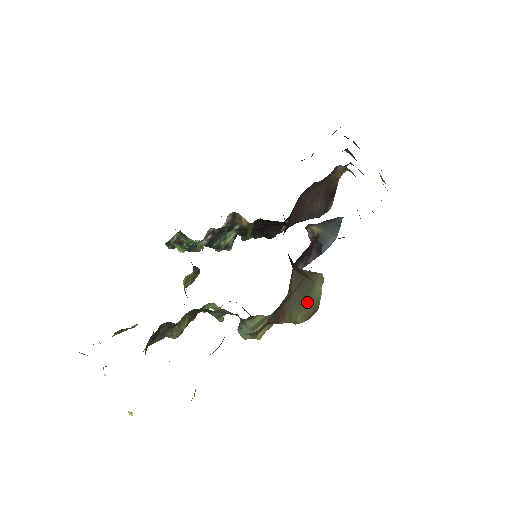
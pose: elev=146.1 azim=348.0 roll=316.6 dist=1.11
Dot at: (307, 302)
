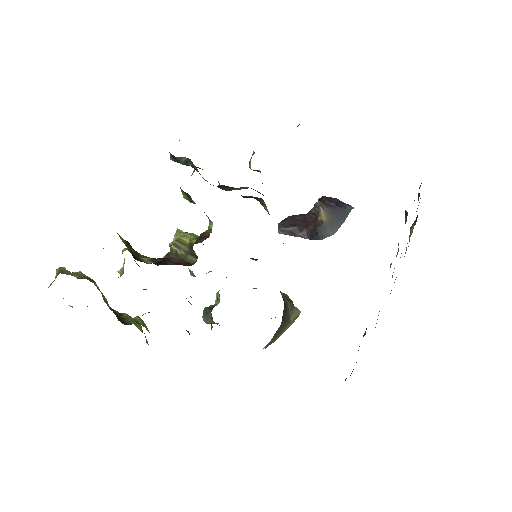
Dot at: occluded
